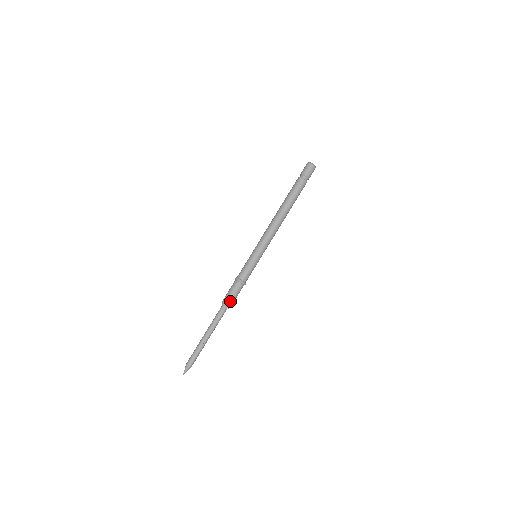
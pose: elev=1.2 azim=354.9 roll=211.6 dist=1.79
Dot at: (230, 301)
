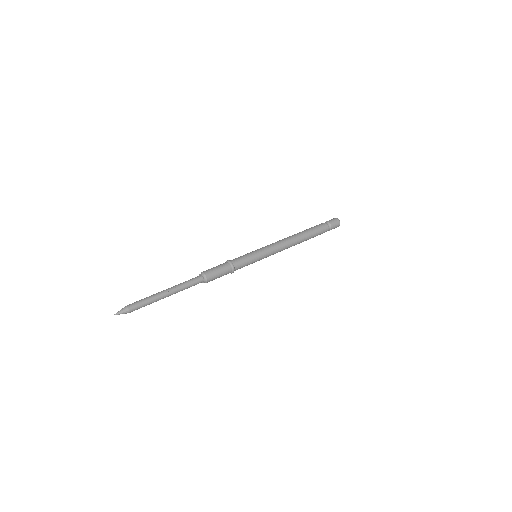
Dot at: (211, 274)
